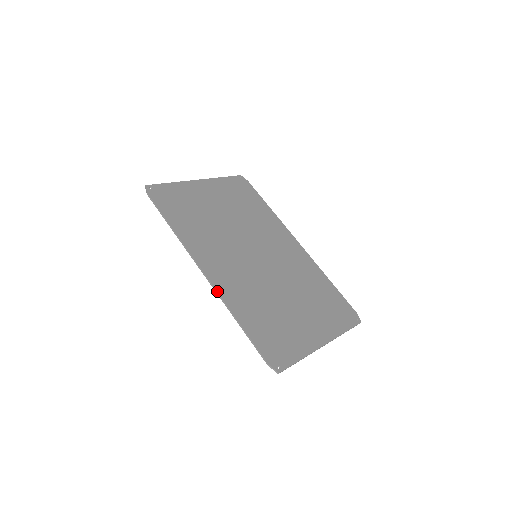
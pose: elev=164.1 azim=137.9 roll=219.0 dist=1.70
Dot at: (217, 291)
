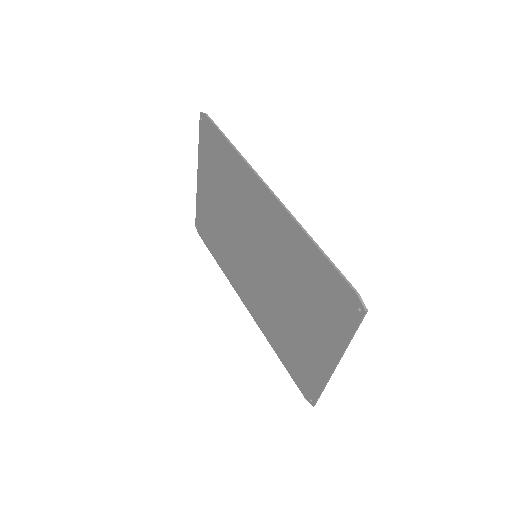
Dot at: (287, 209)
